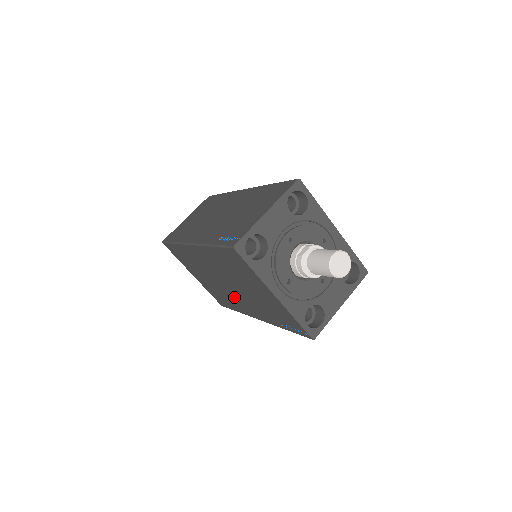
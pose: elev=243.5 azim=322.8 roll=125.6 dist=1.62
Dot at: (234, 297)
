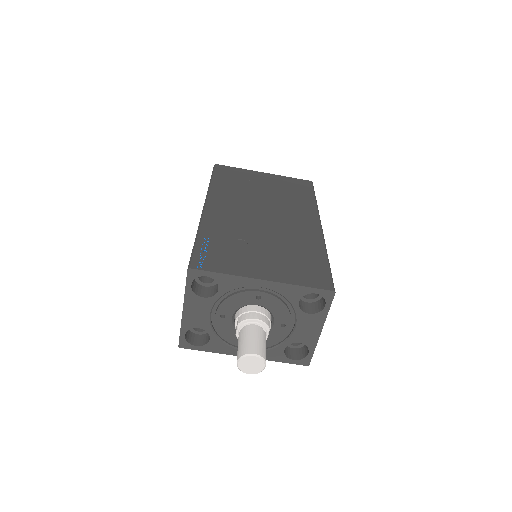
Dot at: occluded
